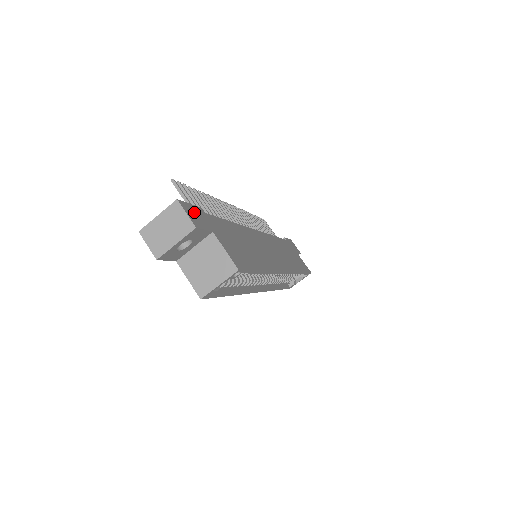
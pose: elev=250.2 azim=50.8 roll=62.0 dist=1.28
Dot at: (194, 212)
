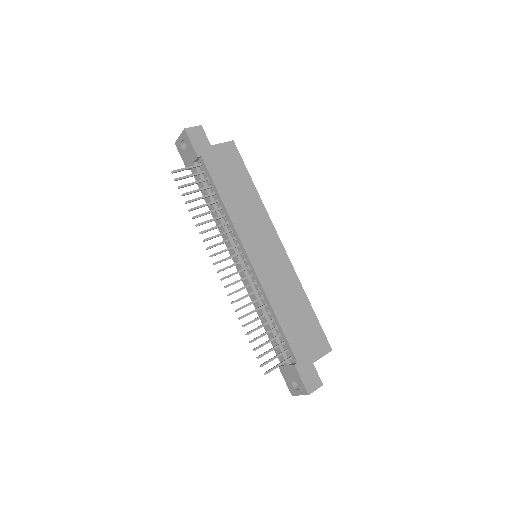
Dot at: (308, 379)
